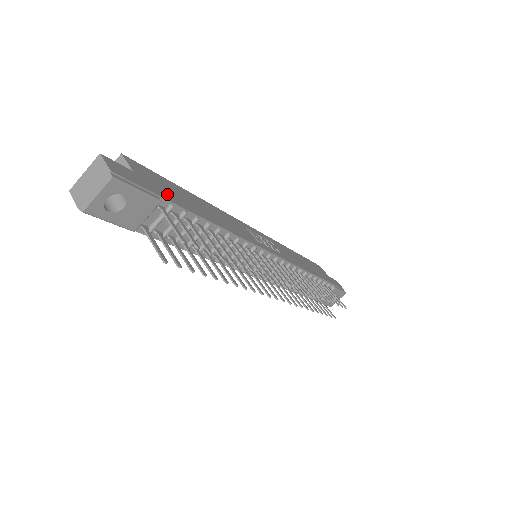
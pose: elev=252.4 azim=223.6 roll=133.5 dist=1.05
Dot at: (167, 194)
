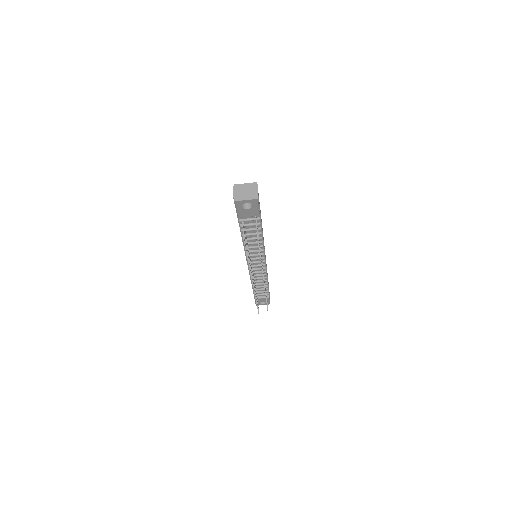
Dot at: occluded
